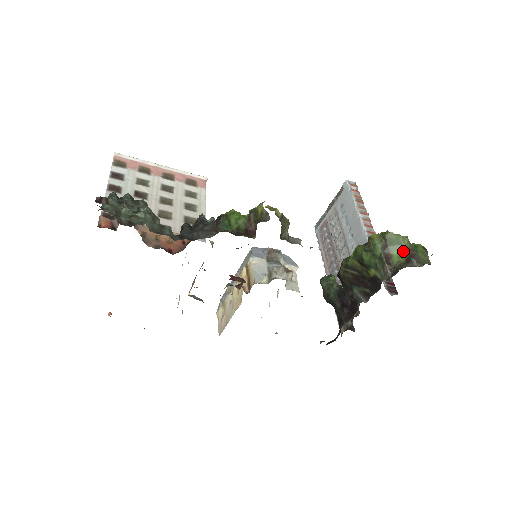
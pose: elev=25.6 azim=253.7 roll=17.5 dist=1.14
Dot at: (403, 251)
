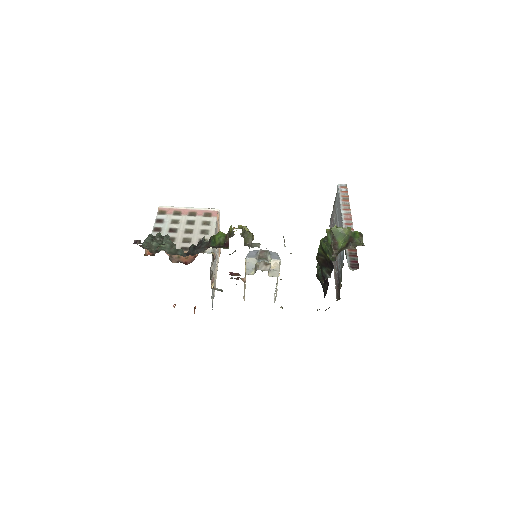
Dot at: (345, 238)
